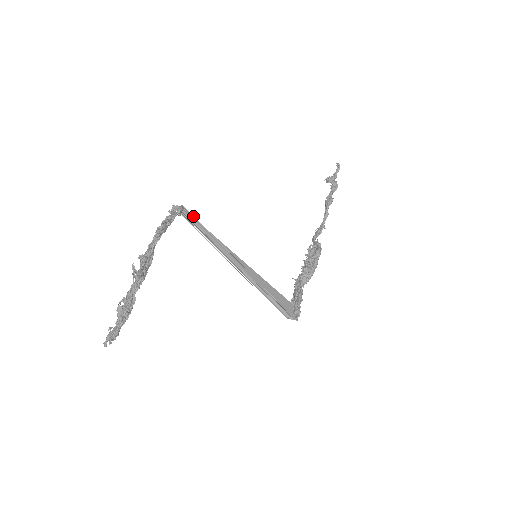
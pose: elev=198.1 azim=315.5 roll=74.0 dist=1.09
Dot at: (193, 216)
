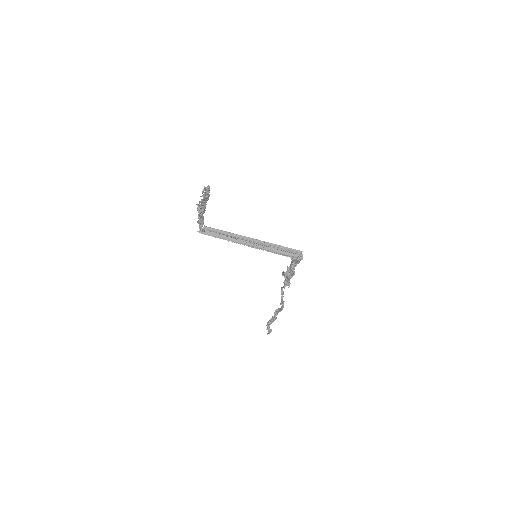
Dot at: (213, 228)
